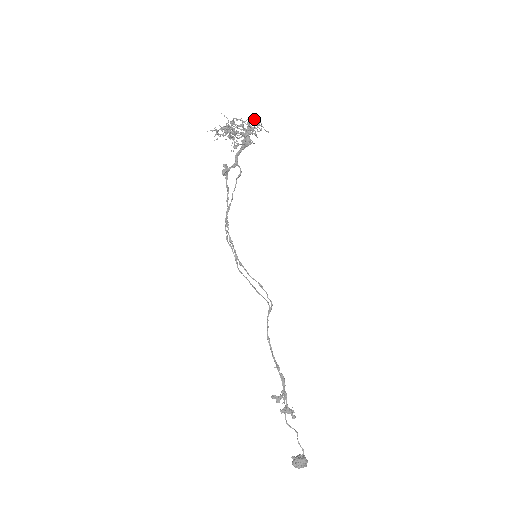
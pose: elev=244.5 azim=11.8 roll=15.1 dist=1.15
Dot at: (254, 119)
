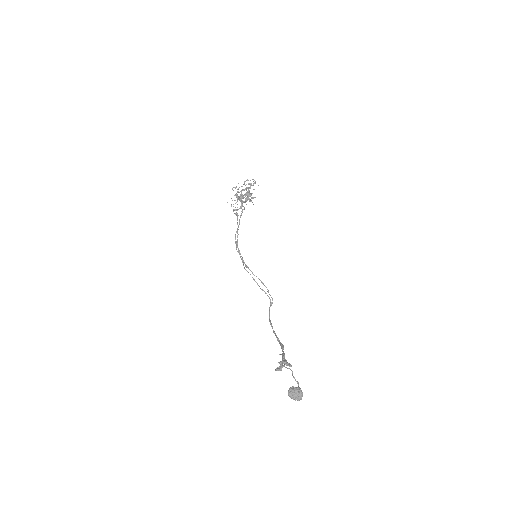
Dot at: occluded
